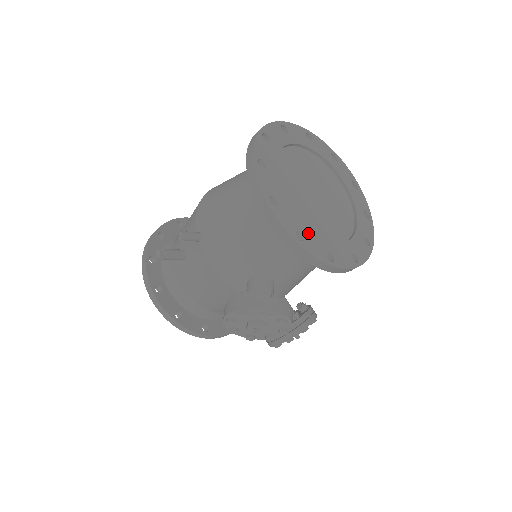
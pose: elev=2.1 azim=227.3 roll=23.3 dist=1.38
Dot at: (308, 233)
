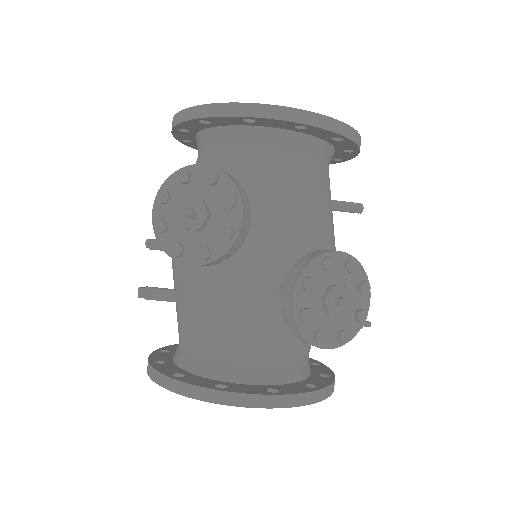
Dot at: occluded
